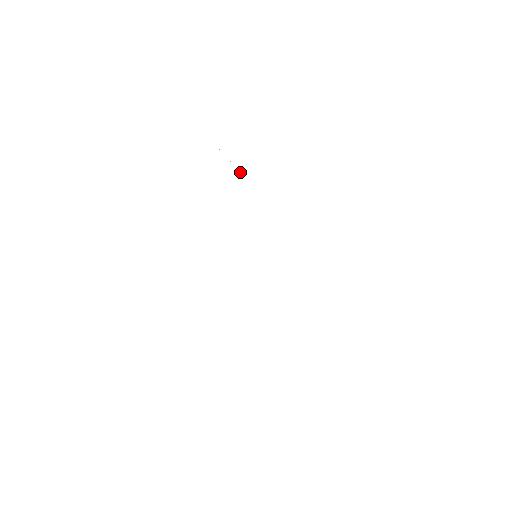
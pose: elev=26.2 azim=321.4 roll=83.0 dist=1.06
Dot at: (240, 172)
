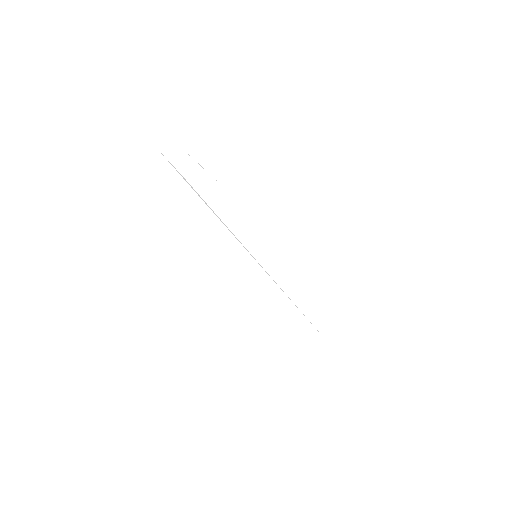
Dot at: occluded
